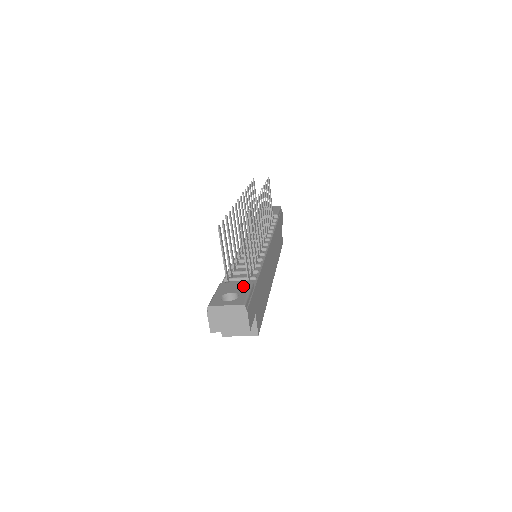
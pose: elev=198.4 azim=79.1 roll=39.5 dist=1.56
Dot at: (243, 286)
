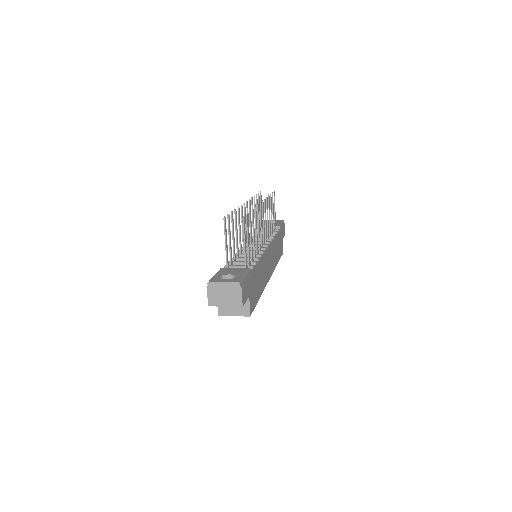
Dot at: (240, 271)
